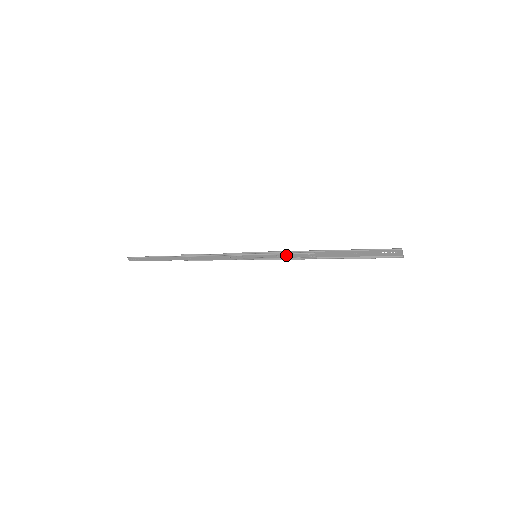
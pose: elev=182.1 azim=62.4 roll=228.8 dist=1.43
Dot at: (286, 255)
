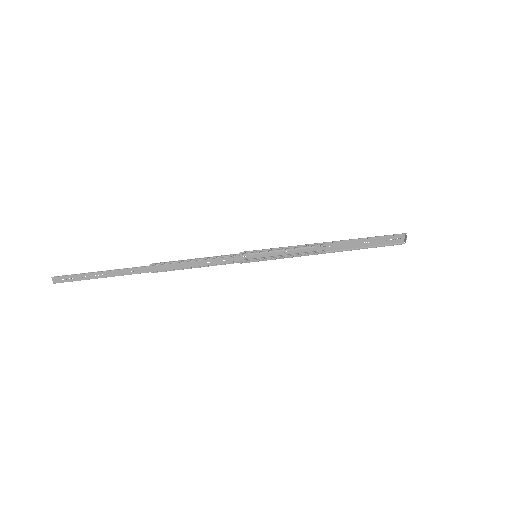
Dot at: (293, 251)
